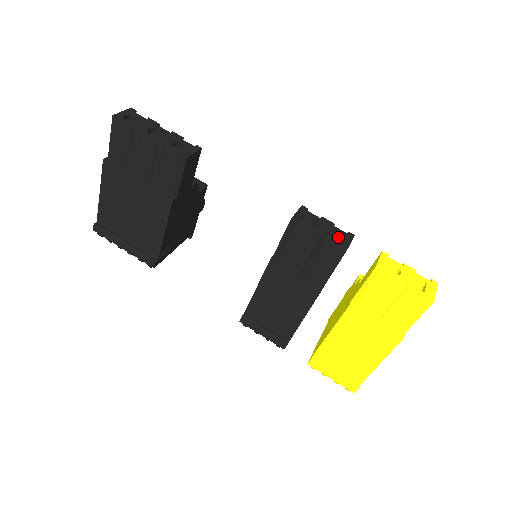
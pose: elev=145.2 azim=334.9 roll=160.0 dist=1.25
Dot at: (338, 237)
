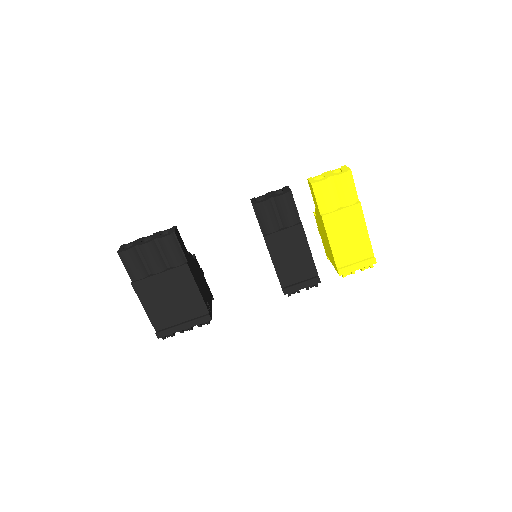
Dot at: occluded
